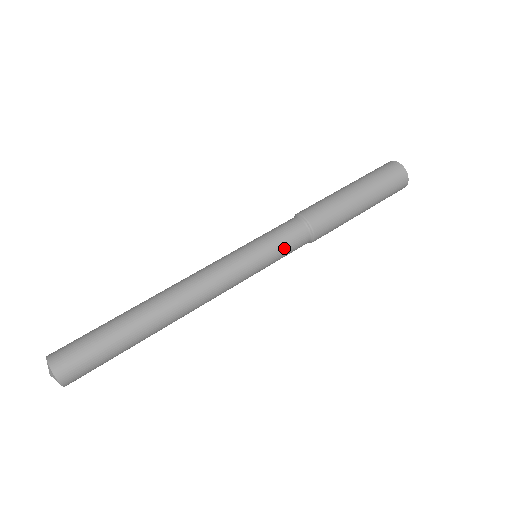
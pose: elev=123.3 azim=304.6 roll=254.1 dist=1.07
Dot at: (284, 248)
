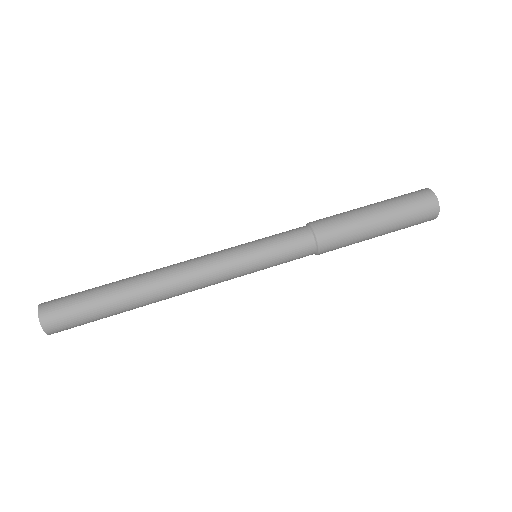
Dot at: (281, 245)
